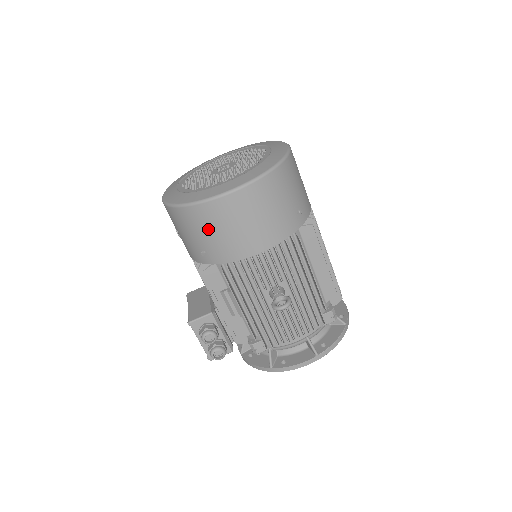
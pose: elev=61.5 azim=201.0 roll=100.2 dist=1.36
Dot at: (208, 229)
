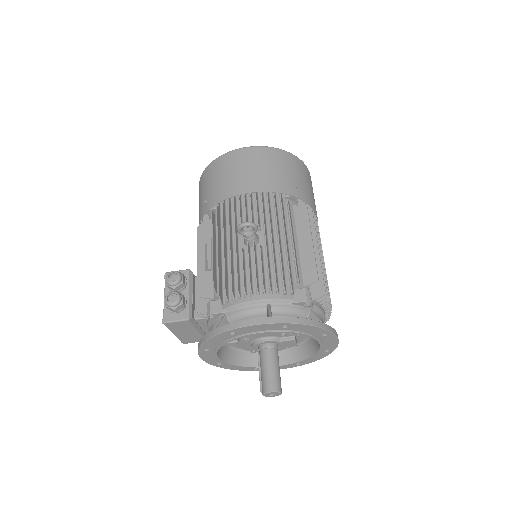
Dot at: (216, 176)
